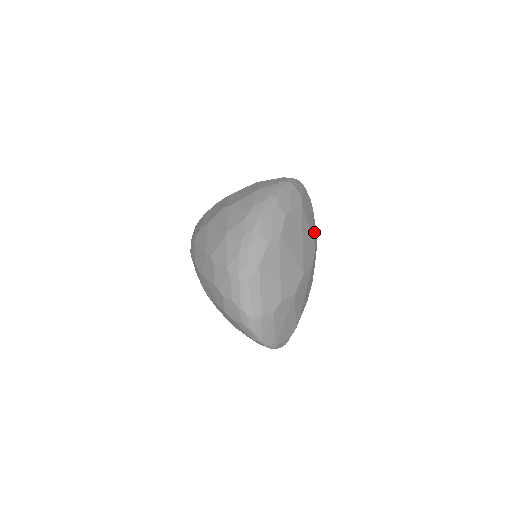
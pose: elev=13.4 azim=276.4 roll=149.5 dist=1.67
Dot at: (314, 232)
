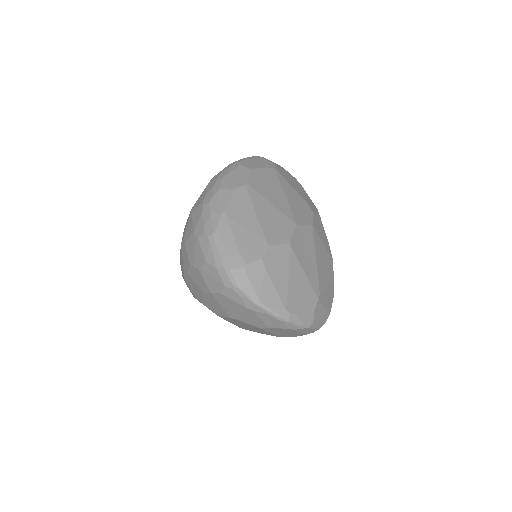
Dot at: (308, 201)
